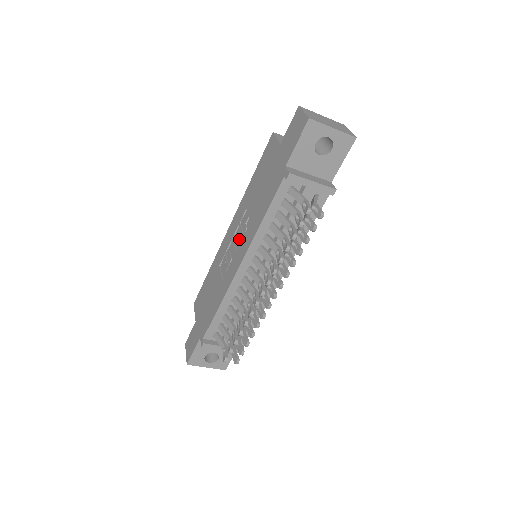
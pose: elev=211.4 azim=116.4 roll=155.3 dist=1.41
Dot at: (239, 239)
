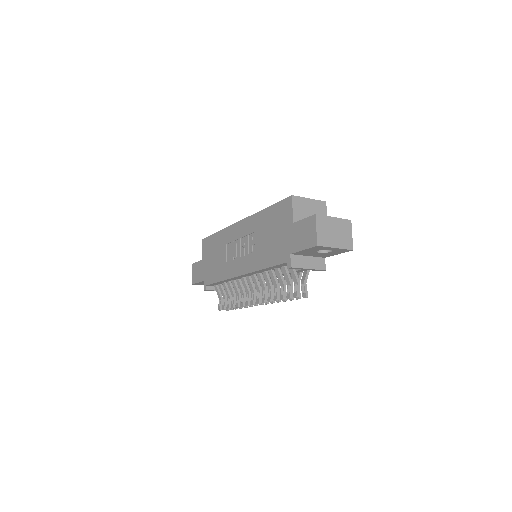
Dot at: (245, 249)
